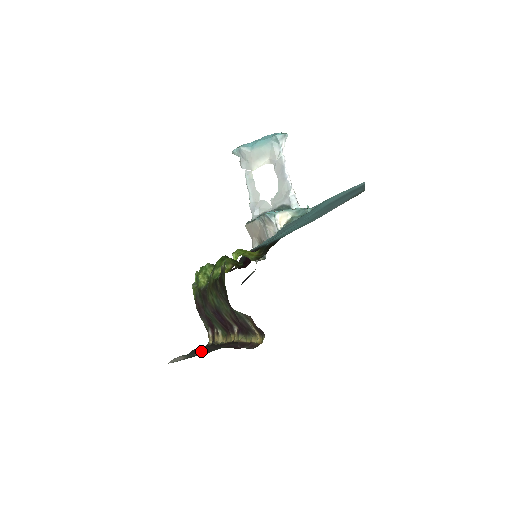
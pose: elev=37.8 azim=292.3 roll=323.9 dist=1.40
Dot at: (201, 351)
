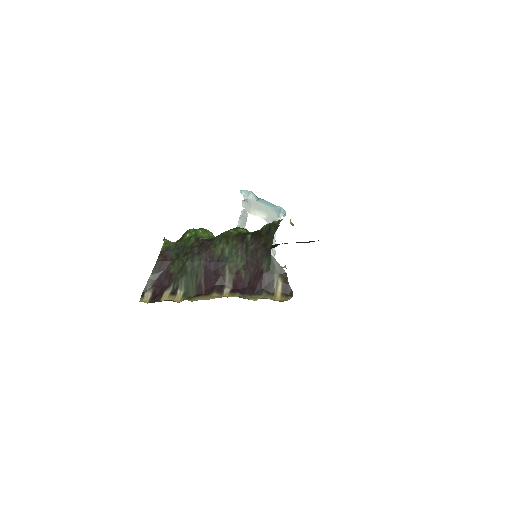
Dot at: occluded
